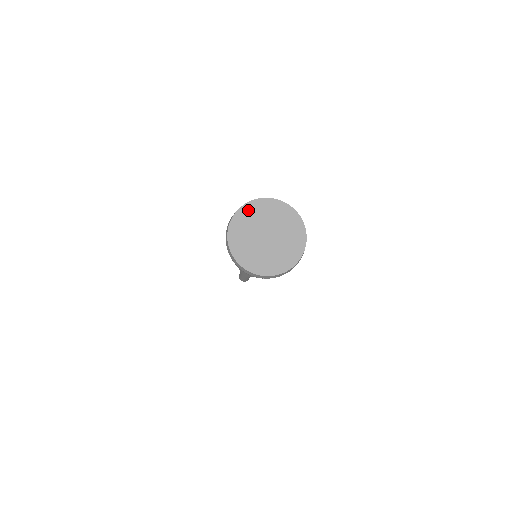
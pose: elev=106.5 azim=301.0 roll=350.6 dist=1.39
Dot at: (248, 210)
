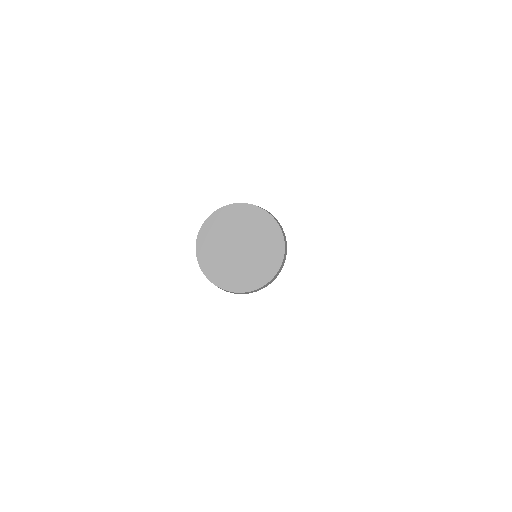
Dot at: (250, 212)
